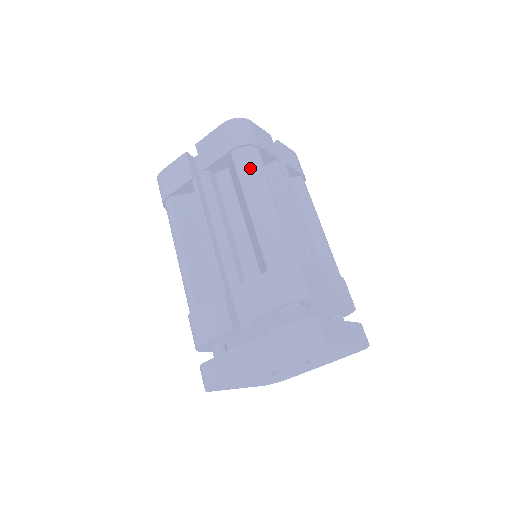
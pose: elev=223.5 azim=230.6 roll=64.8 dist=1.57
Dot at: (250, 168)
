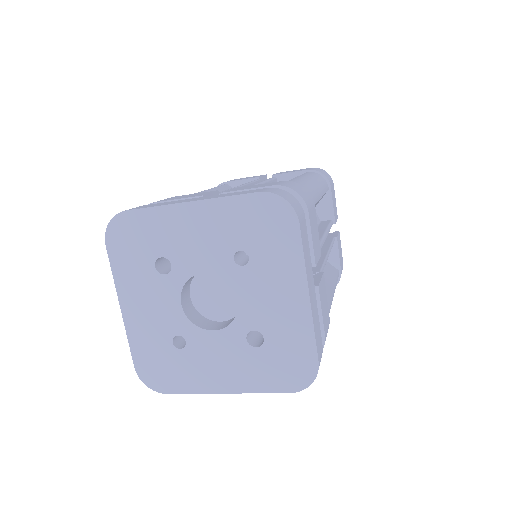
Dot at: occluded
